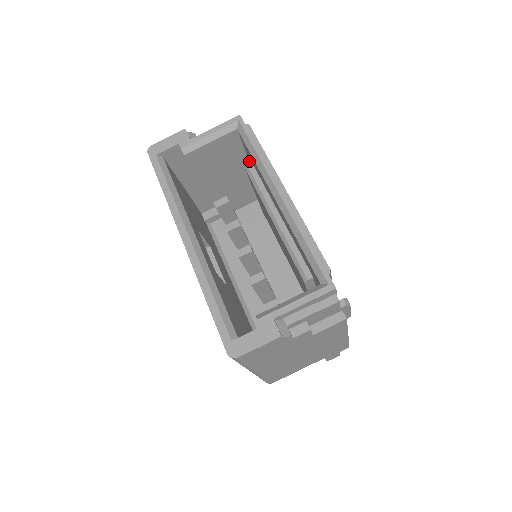
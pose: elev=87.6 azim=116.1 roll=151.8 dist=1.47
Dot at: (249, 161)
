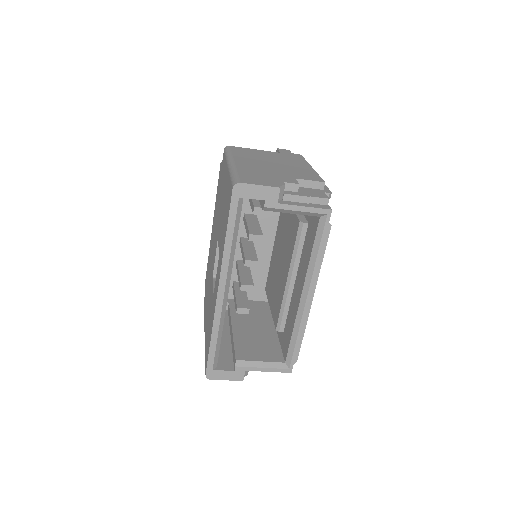
Dot at: occluded
